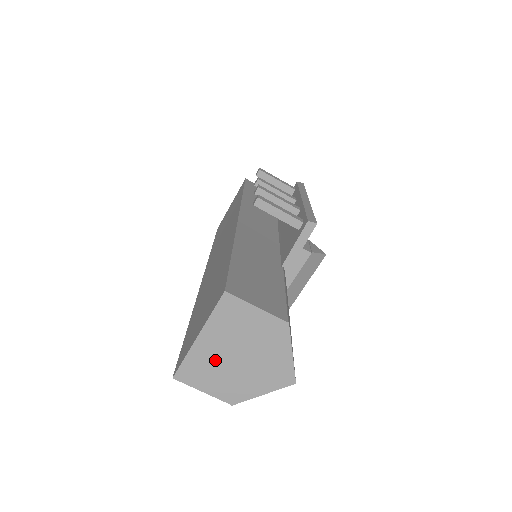
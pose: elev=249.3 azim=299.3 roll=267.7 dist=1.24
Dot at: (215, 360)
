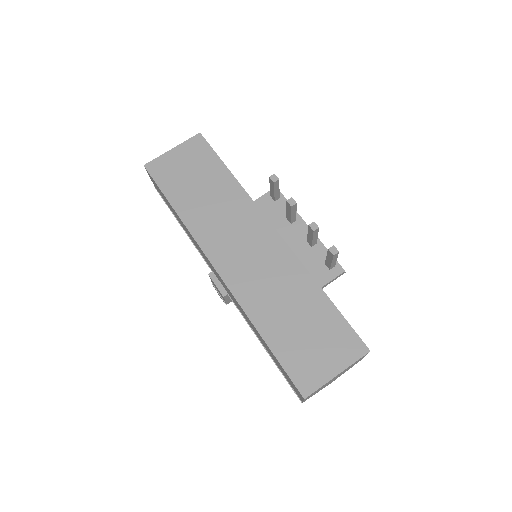
Dot at: occluded
